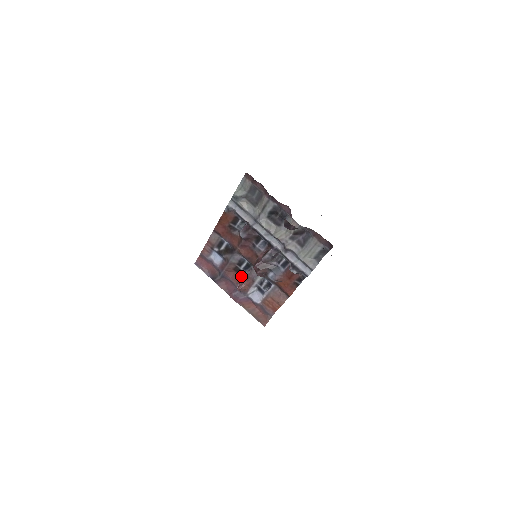
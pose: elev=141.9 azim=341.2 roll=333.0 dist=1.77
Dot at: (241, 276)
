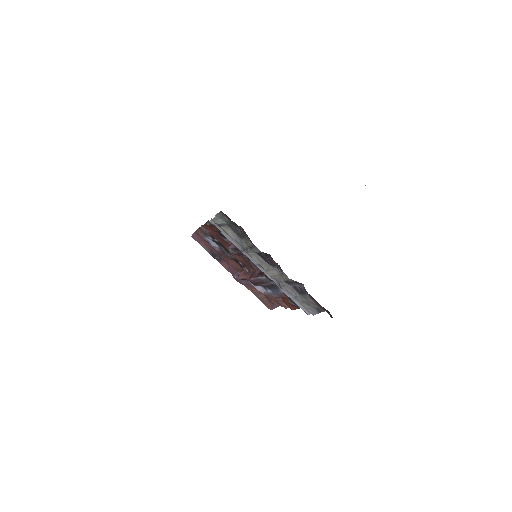
Dot at: (241, 267)
